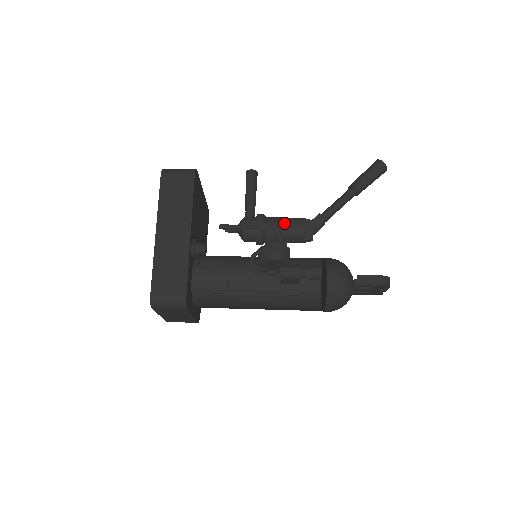
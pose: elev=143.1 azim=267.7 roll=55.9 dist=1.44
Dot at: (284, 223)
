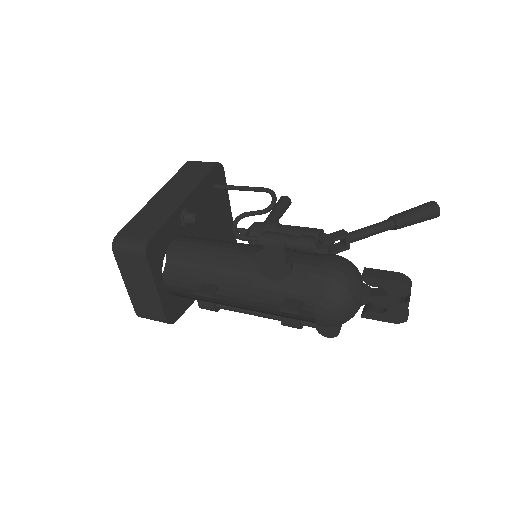
Dot at: (297, 227)
